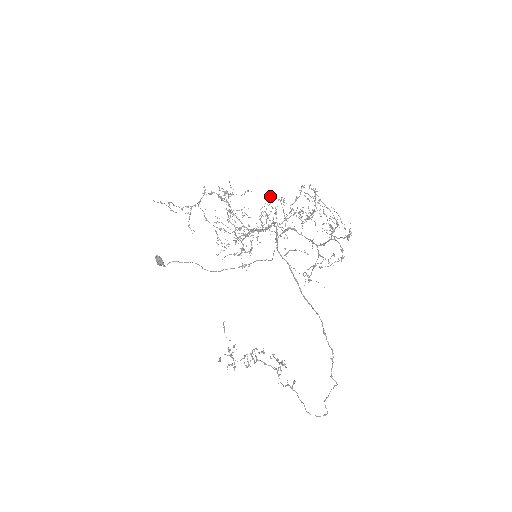
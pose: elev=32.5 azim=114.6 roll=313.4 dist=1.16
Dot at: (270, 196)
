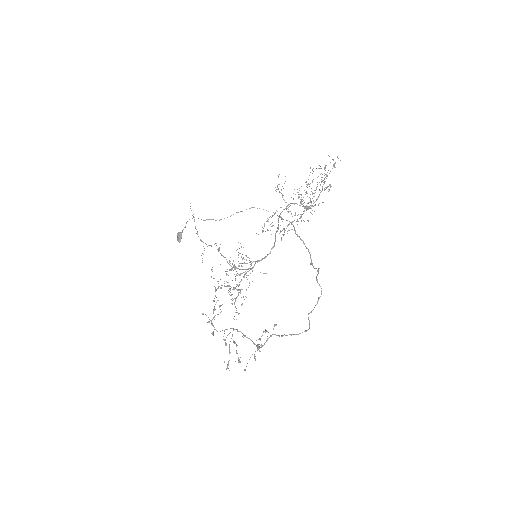
Dot at: occluded
